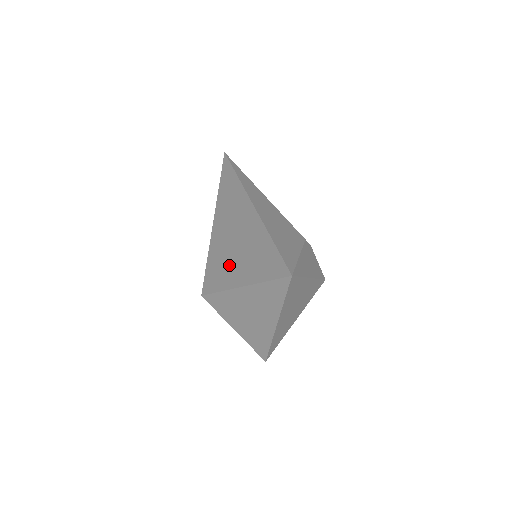
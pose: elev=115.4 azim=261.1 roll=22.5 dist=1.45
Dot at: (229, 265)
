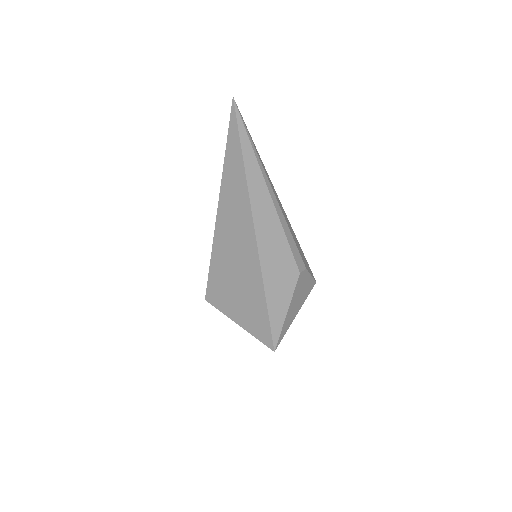
Dot at: (228, 289)
